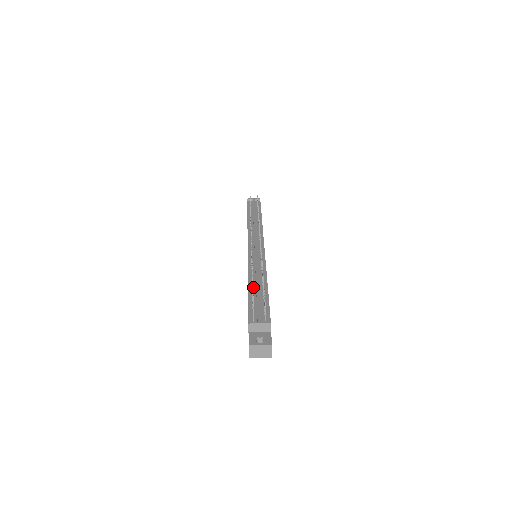
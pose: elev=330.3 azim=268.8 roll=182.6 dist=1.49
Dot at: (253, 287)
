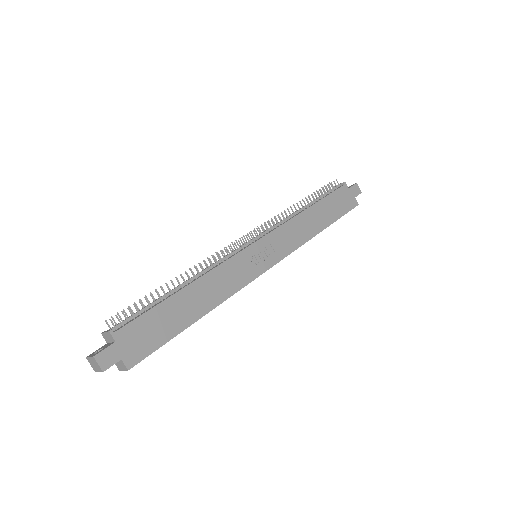
Dot at: occluded
